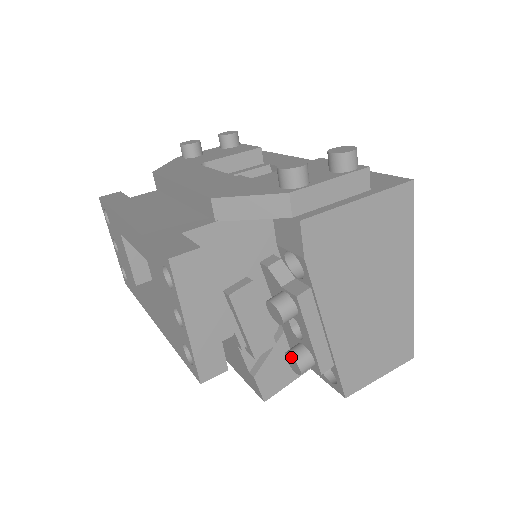
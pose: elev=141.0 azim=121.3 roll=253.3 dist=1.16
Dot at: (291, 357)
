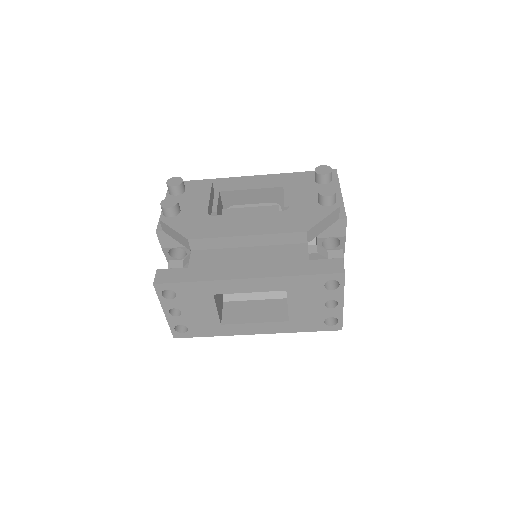
Dot at: occluded
